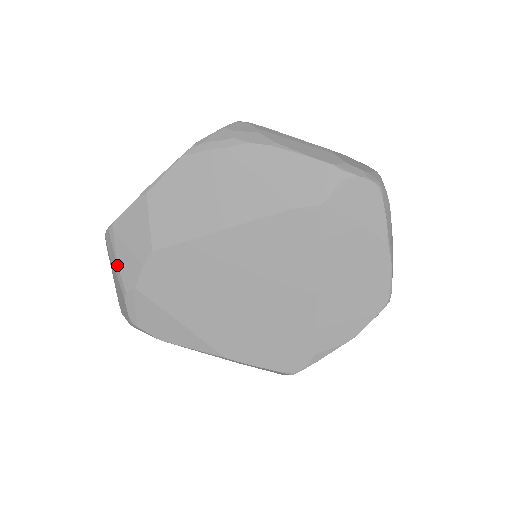
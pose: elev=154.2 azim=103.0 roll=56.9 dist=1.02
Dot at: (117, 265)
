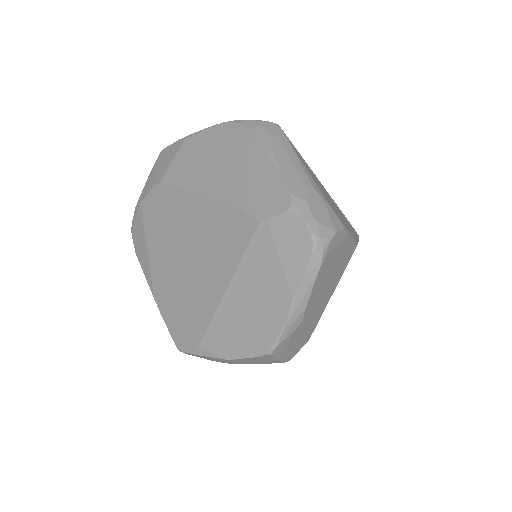
Dot at: (147, 180)
